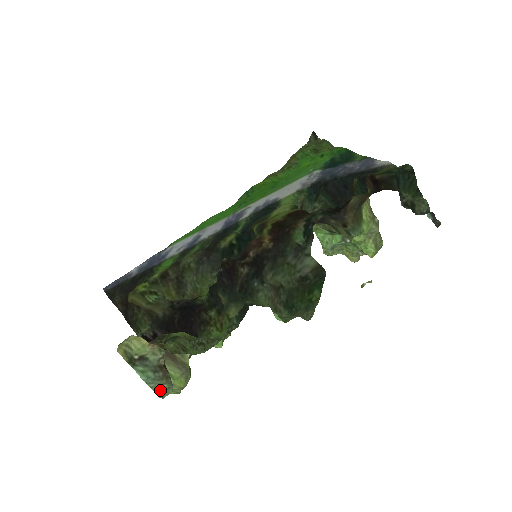
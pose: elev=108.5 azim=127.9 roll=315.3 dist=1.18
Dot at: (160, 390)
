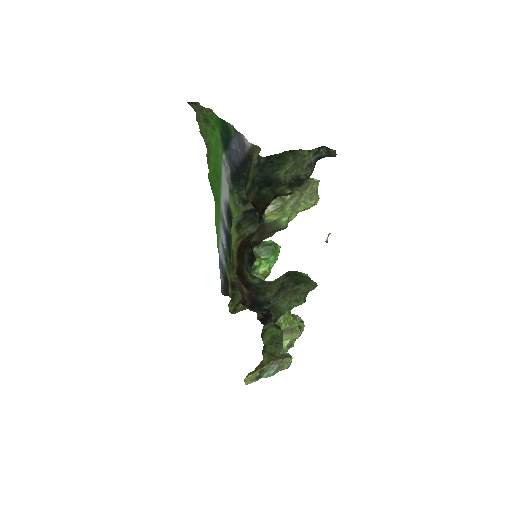
Dot at: (285, 368)
